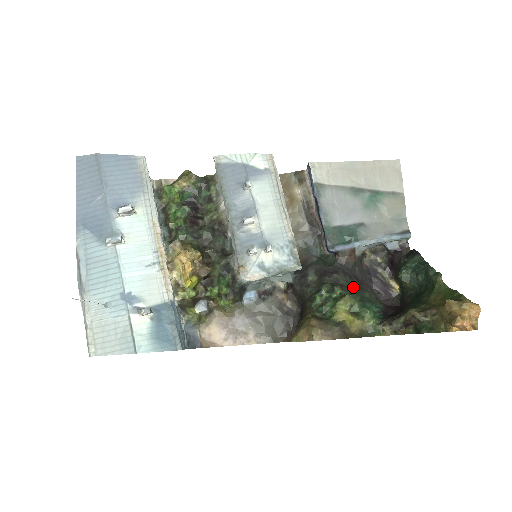
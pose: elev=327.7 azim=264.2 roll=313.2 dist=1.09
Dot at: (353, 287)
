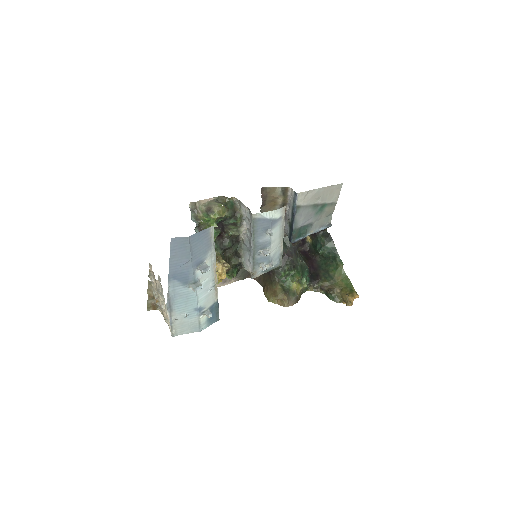
Dot at: (299, 264)
